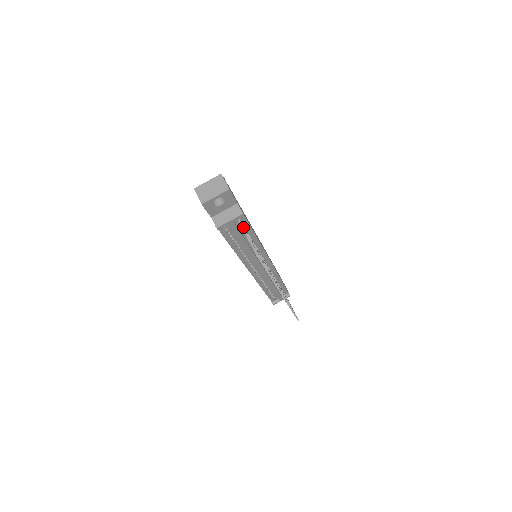
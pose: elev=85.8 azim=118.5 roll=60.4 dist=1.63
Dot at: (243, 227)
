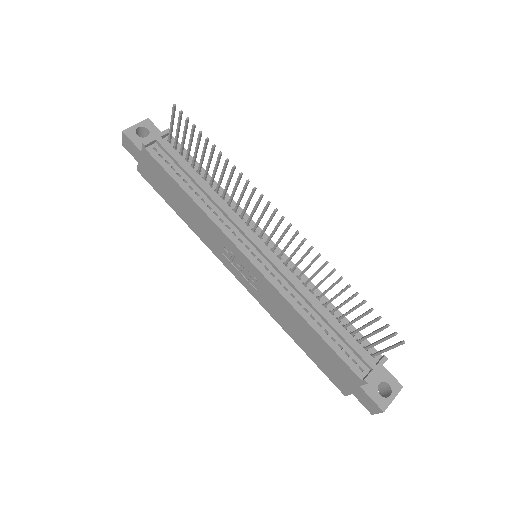
Dot at: (170, 132)
